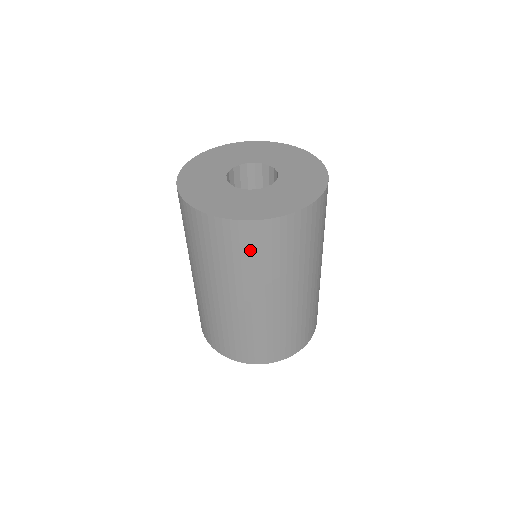
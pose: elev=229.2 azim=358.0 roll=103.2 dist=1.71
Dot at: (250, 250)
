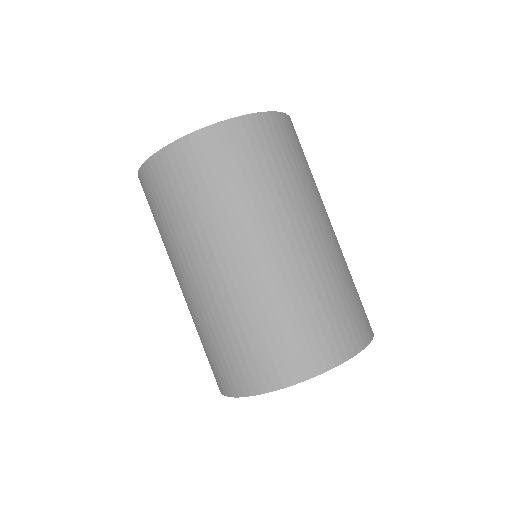
Dot at: (222, 167)
